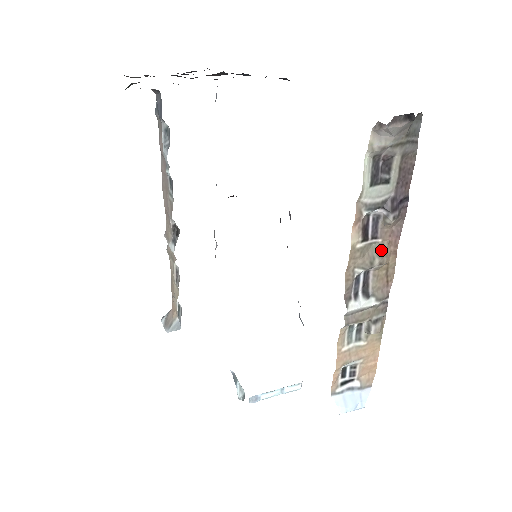
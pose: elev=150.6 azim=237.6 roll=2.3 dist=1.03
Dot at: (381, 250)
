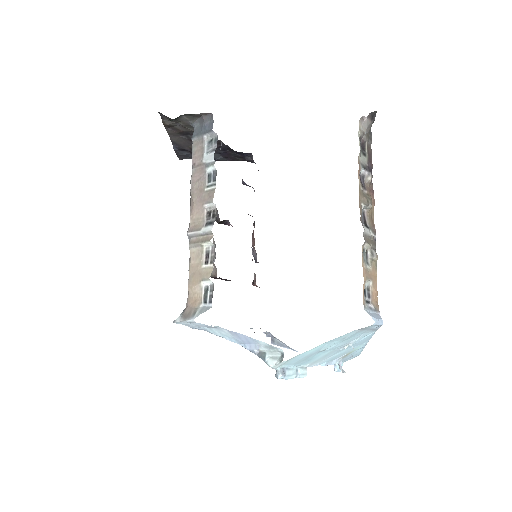
Dot at: (369, 197)
